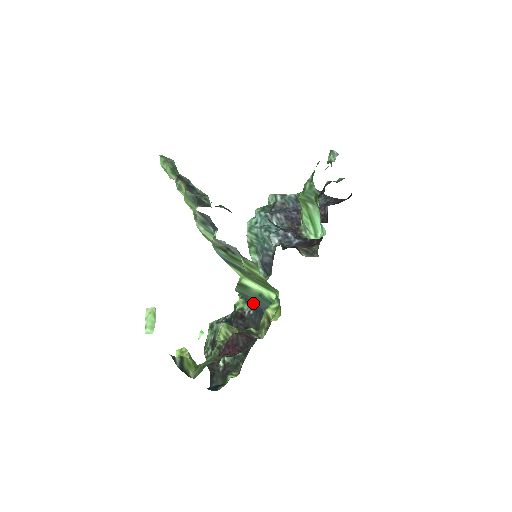
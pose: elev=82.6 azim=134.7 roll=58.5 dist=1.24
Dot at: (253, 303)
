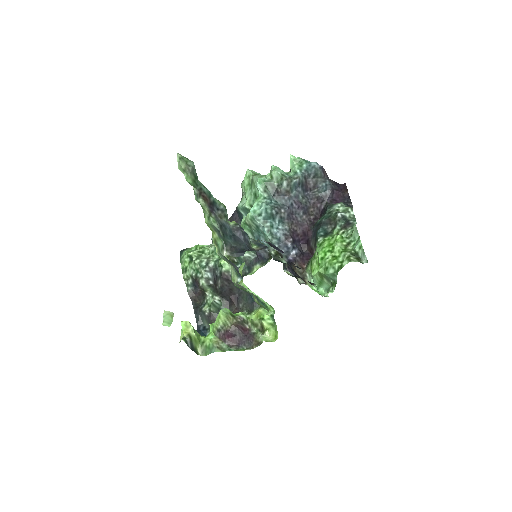
Dot at: occluded
